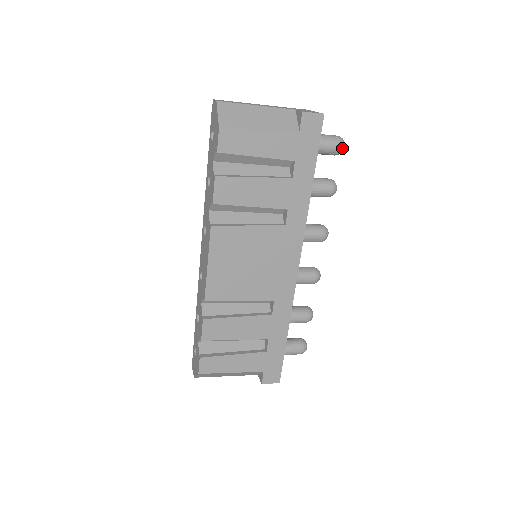
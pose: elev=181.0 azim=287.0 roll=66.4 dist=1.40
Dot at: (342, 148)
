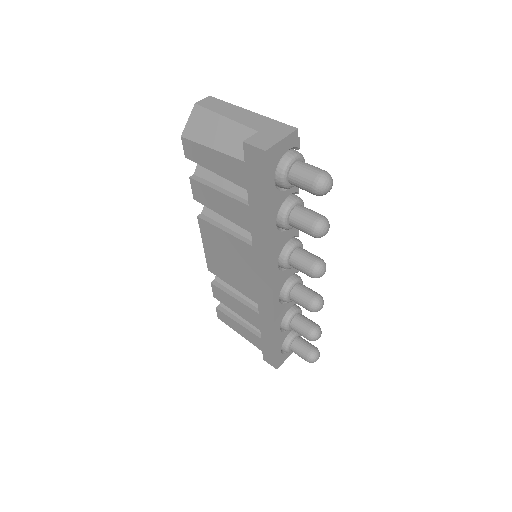
Dot at: (317, 191)
